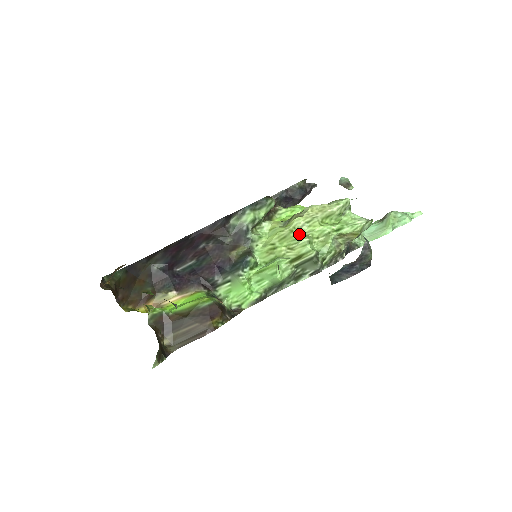
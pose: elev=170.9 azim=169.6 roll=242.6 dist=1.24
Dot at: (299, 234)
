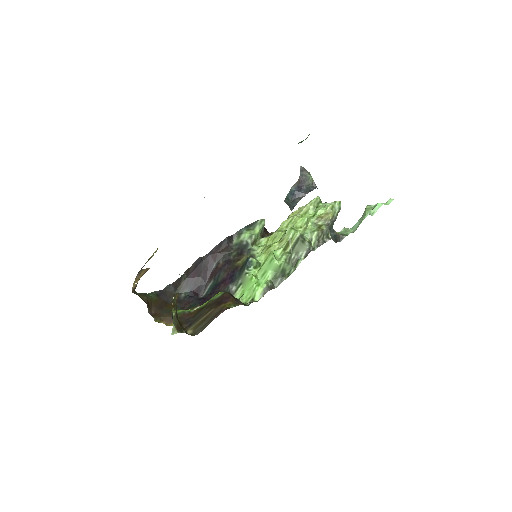
Dot at: (286, 230)
